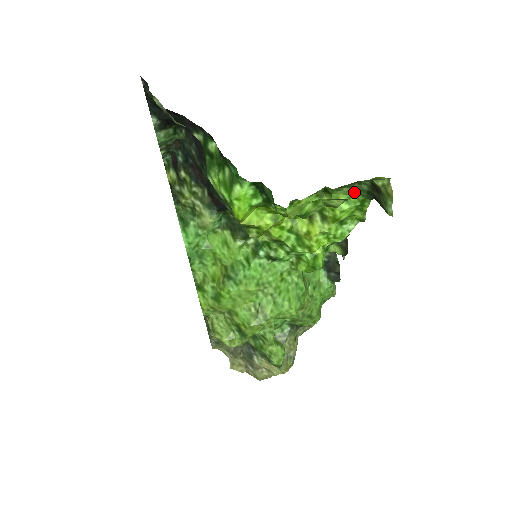
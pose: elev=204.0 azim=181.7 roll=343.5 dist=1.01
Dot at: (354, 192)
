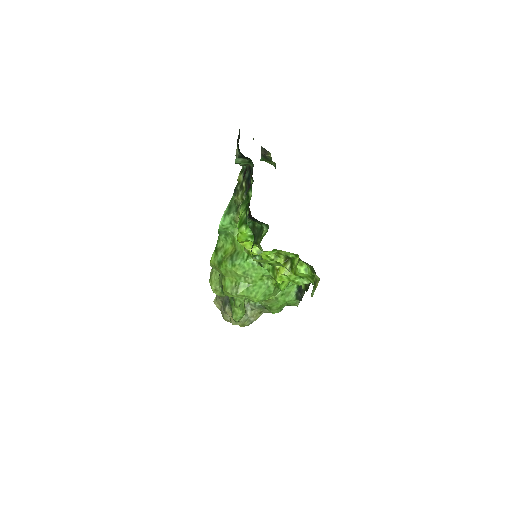
Dot at: (311, 268)
